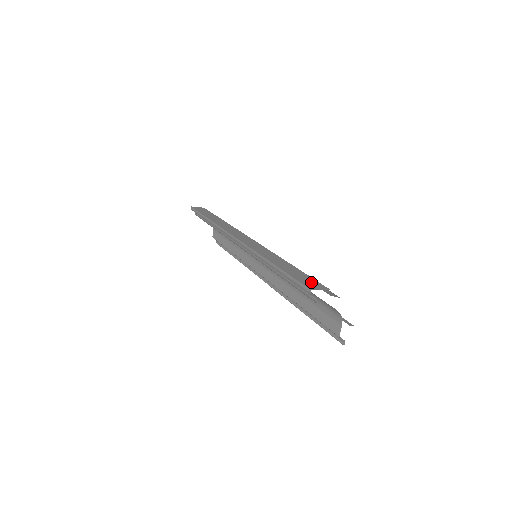
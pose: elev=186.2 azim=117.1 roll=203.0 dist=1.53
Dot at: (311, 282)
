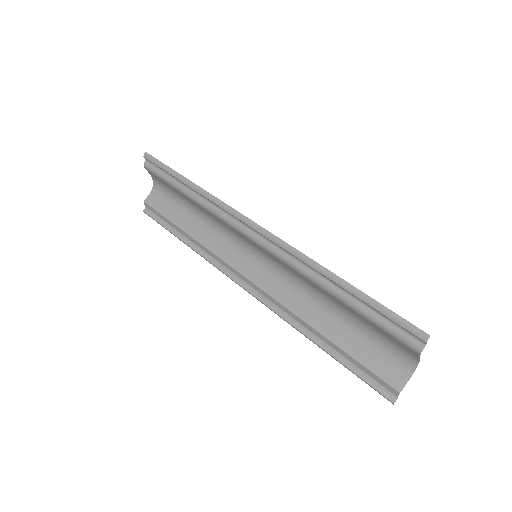
Dot at: occluded
